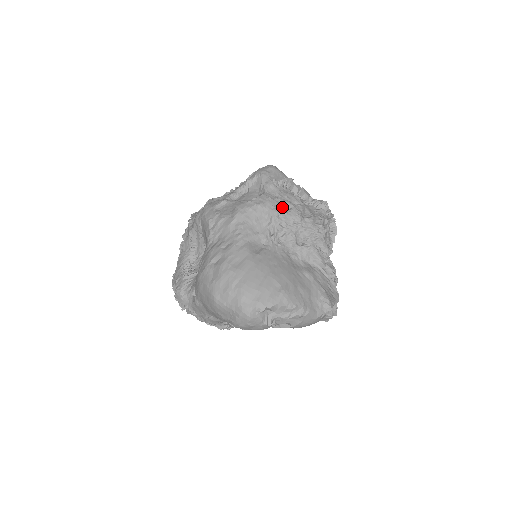
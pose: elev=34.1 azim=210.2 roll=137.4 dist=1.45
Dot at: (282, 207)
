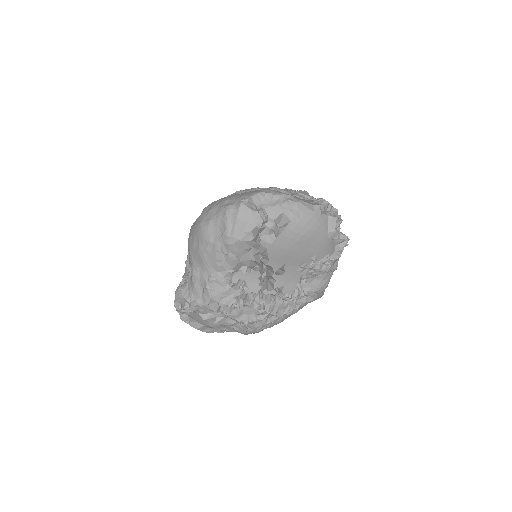
Dot at: occluded
